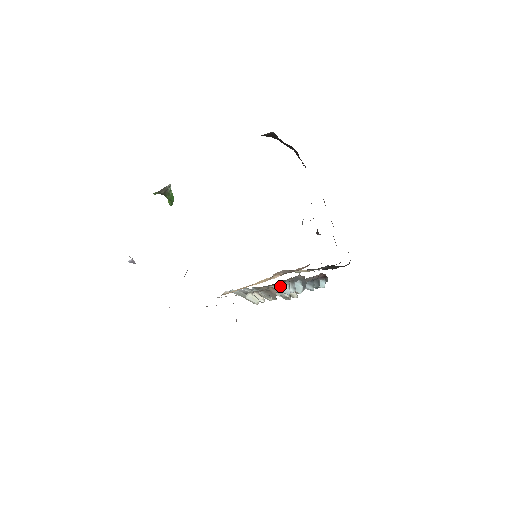
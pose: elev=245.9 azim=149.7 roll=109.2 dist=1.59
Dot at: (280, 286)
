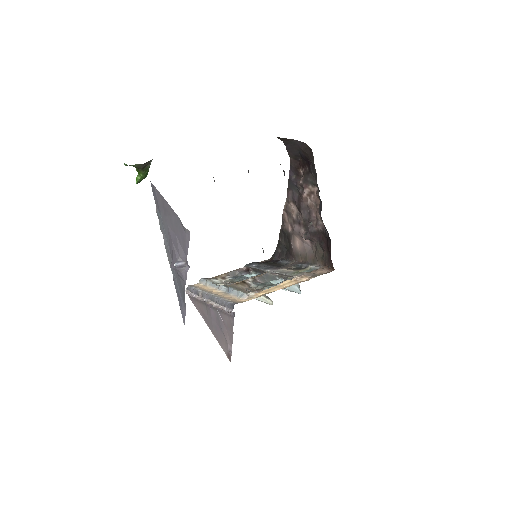
Dot at: (290, 286)
